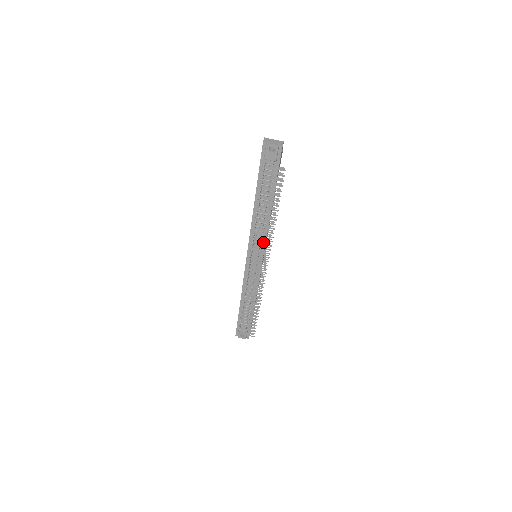
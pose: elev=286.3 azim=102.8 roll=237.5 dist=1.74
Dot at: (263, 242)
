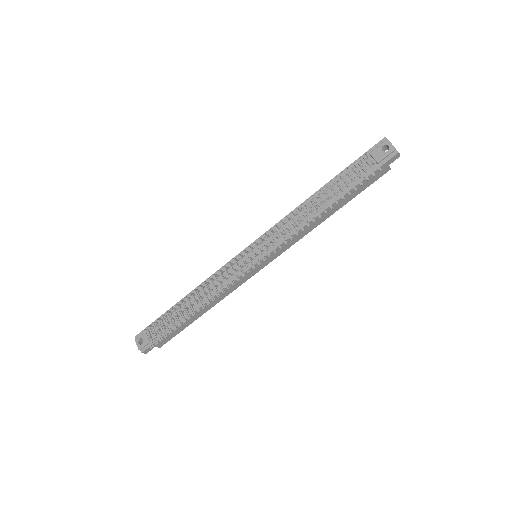
Dot at: (282, 235)
